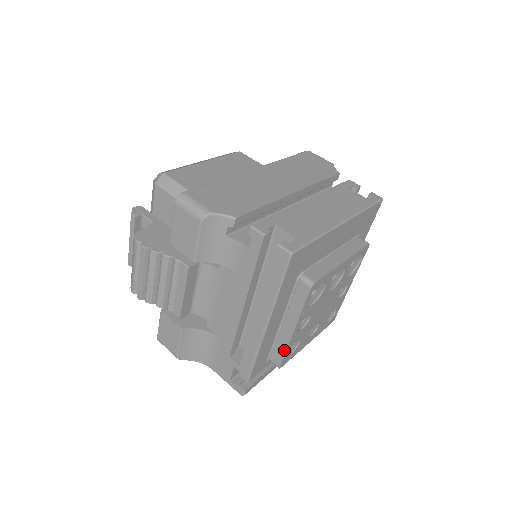
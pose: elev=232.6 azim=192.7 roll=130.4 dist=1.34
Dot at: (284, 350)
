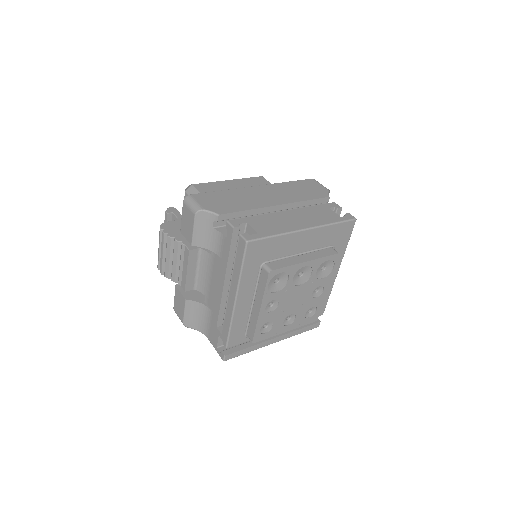
Dot at: (255, 326)
